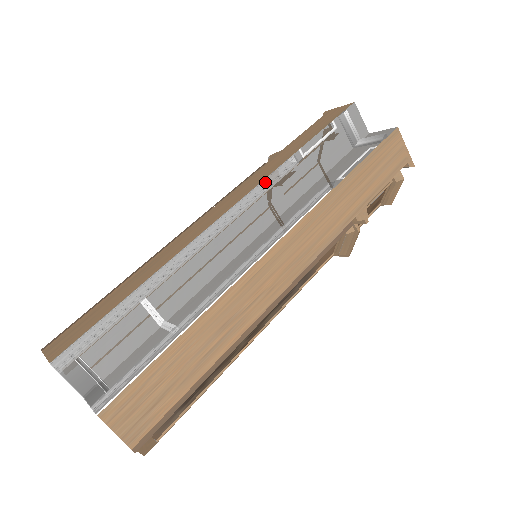
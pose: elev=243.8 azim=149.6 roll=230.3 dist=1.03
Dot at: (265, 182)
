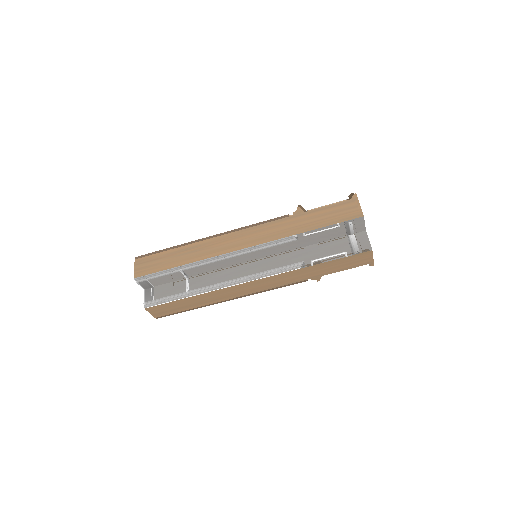
Dot at: (270, 243)
